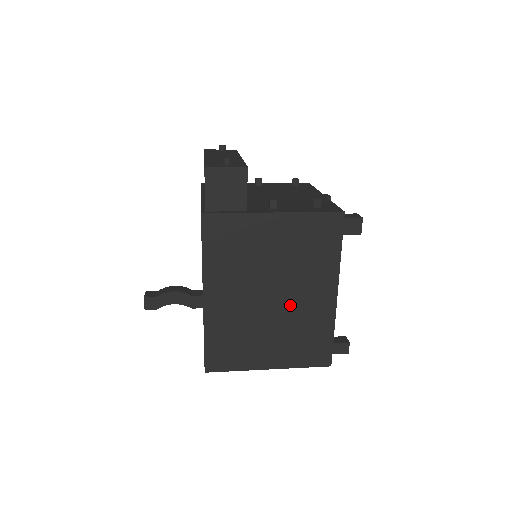
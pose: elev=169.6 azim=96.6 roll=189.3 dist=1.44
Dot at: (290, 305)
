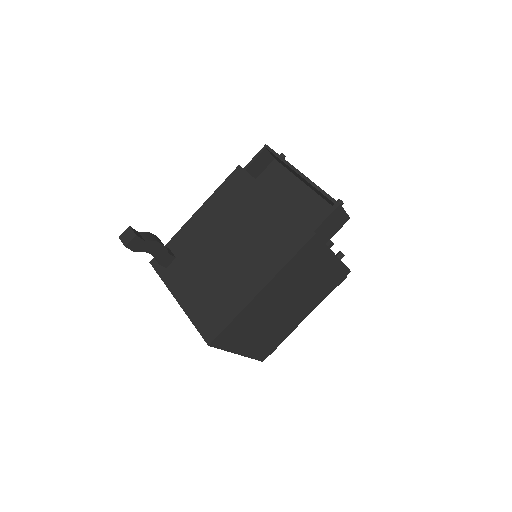
Dot at: (286, 315)
